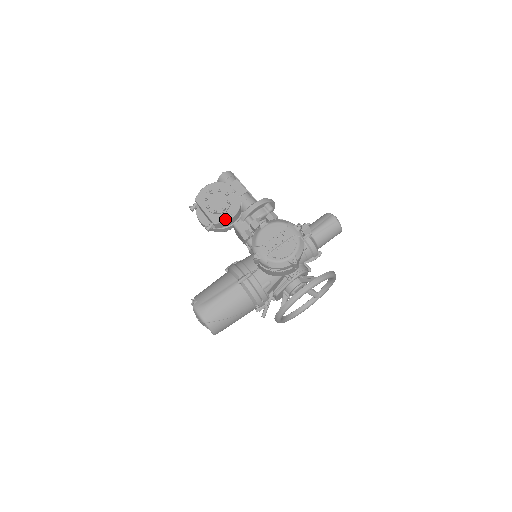
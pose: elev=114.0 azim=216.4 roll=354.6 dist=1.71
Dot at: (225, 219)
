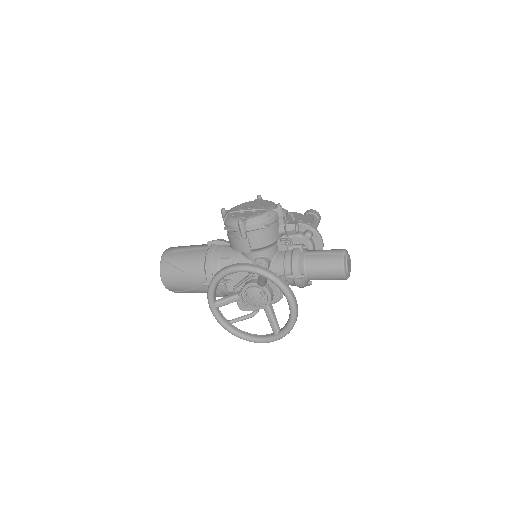
Dot at: occluded
